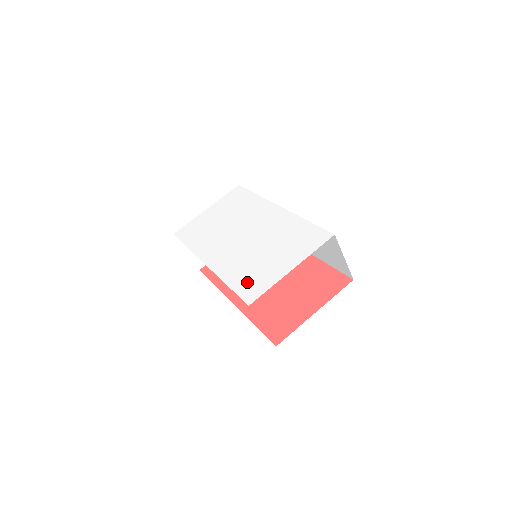
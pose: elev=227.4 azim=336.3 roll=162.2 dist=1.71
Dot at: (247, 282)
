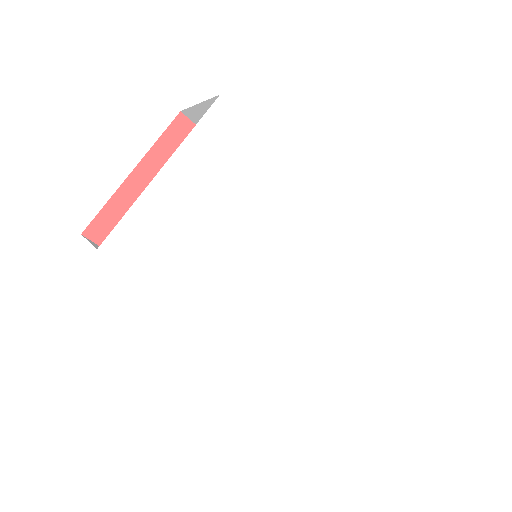
Dot at: (316, 362)
